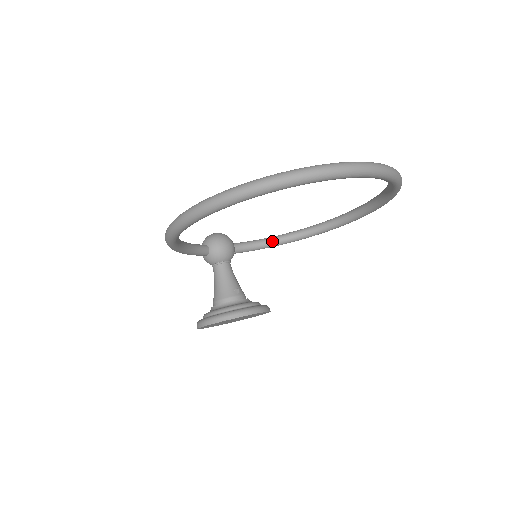
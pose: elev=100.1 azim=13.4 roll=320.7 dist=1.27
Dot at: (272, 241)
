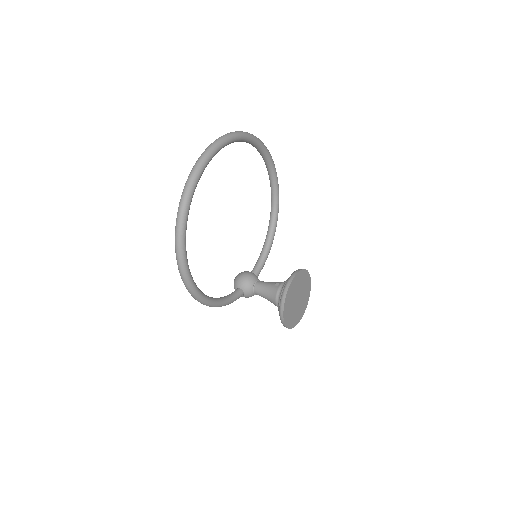
Dot at: (266, 246)
